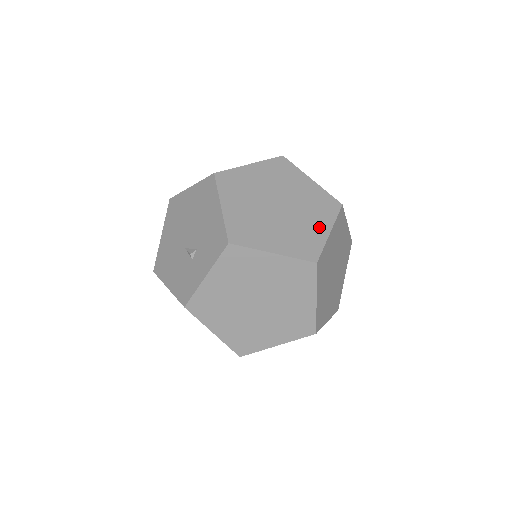
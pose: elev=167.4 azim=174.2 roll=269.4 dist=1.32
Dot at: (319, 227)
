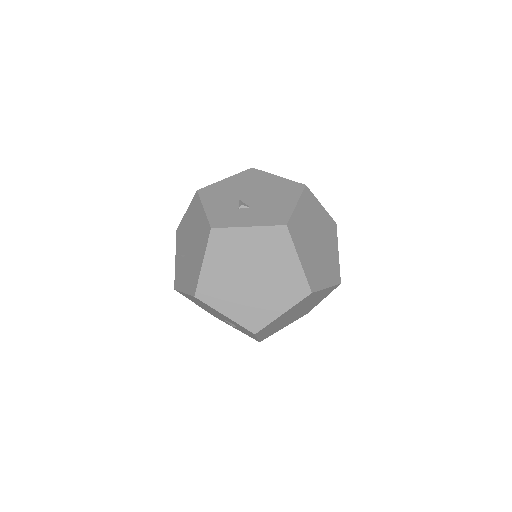
Dot at: (289, 264)
